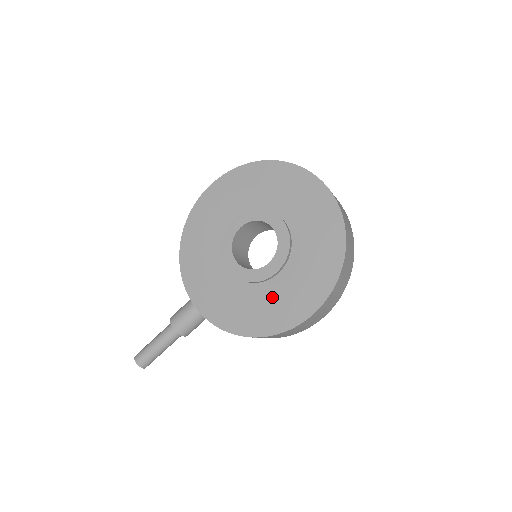
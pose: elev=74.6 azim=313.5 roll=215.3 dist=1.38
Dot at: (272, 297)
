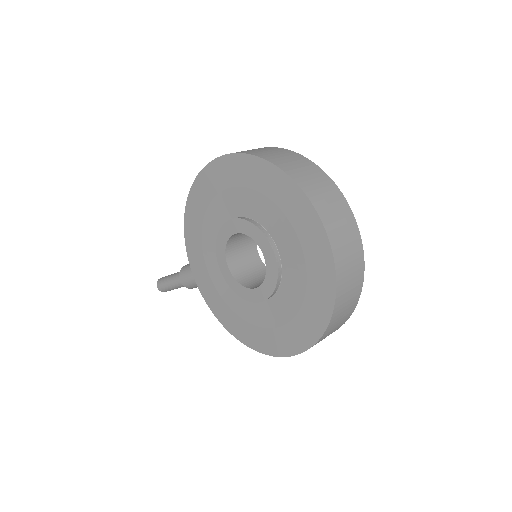
Dot at: (255, 318)
